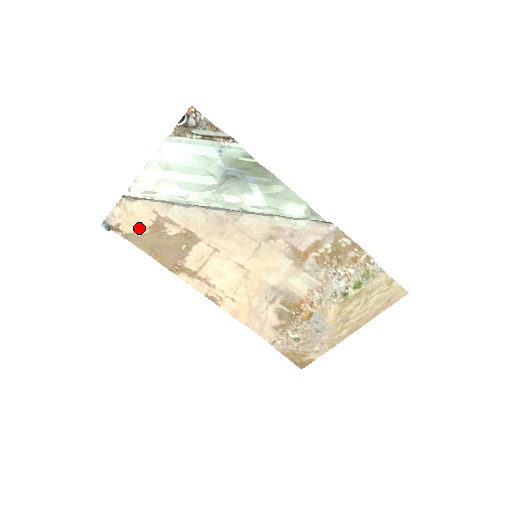
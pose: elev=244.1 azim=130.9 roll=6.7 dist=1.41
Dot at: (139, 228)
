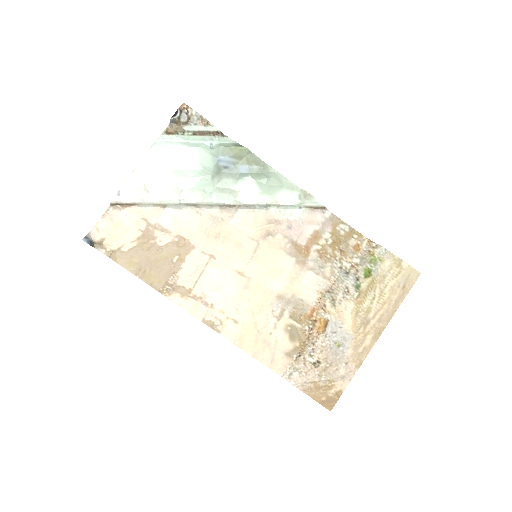
Dot at: (126, 241)
